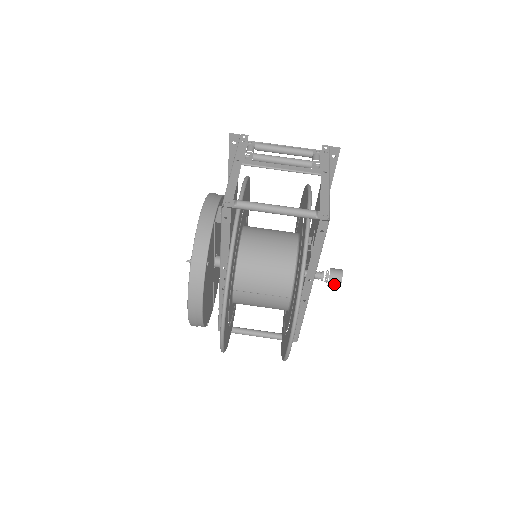
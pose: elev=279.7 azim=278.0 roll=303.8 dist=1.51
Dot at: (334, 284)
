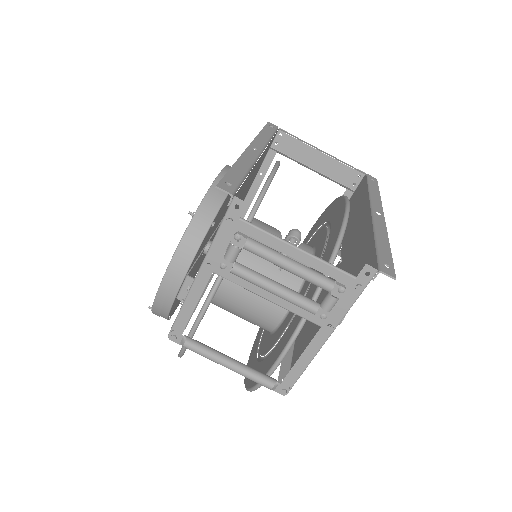
Dot at: occluded
